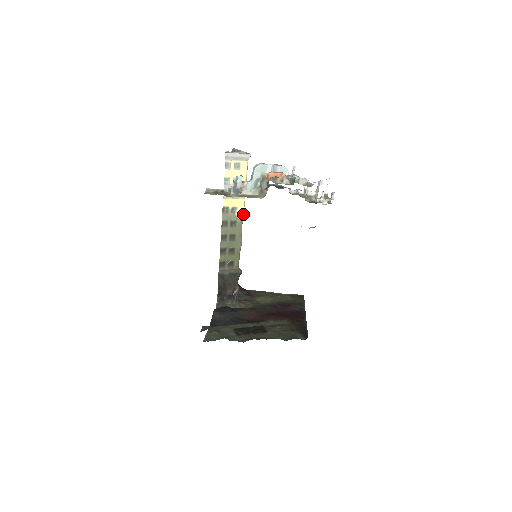
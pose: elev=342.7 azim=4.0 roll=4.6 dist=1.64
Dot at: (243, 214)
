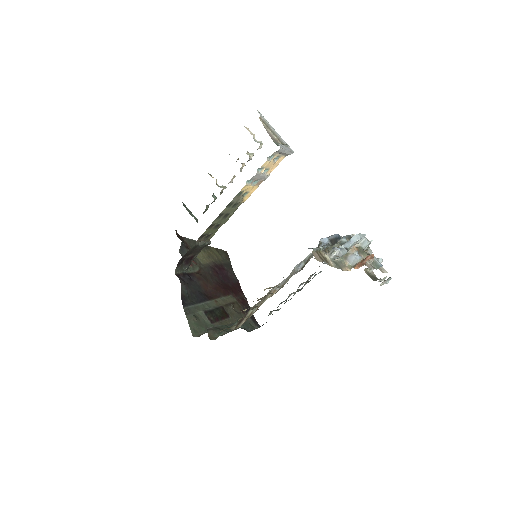
Dot at: occluded
